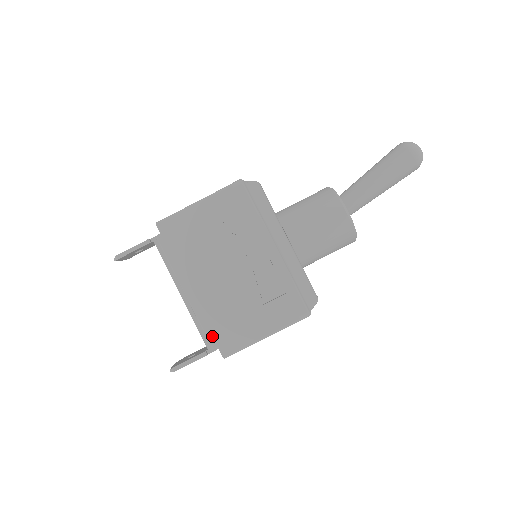
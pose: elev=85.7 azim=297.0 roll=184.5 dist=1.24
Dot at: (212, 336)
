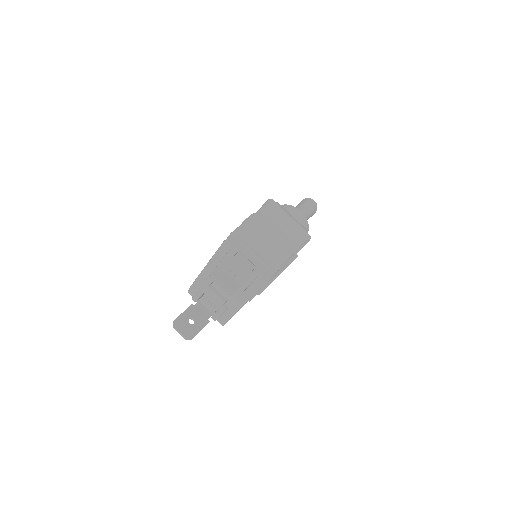
Dot at: occluded
